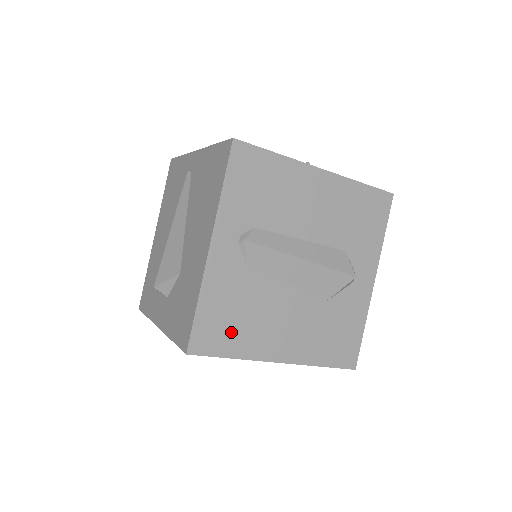
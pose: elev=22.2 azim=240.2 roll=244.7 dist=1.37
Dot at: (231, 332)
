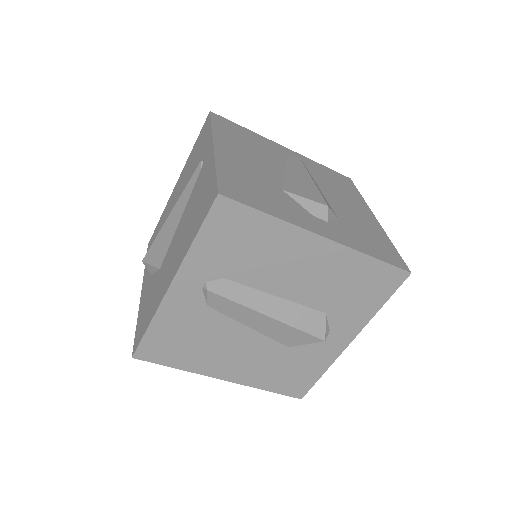
Dot at: (179, 351)
